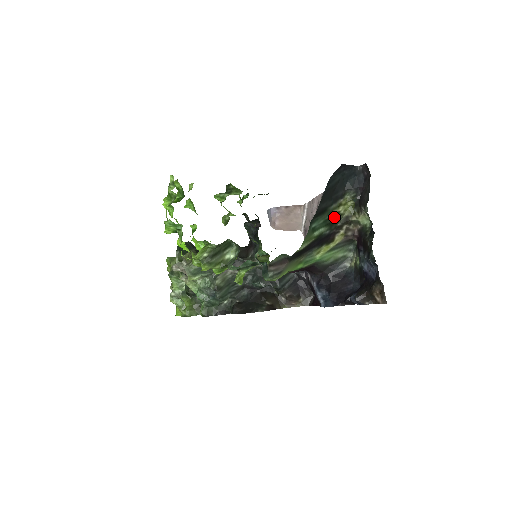
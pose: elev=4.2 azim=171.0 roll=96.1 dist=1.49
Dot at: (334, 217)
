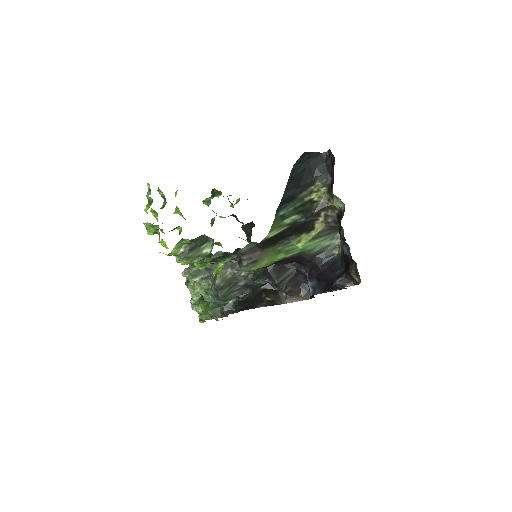
Dot at: (307, 204)
